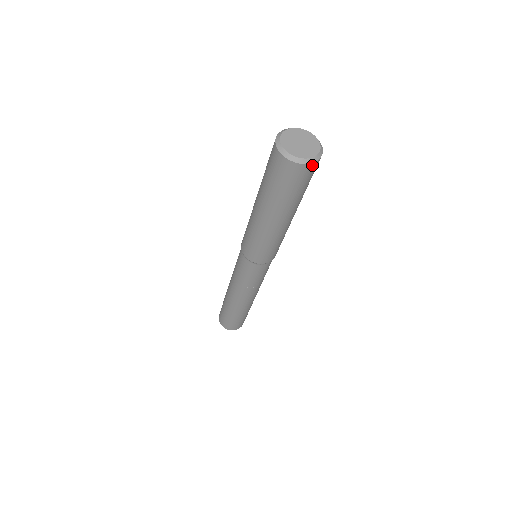
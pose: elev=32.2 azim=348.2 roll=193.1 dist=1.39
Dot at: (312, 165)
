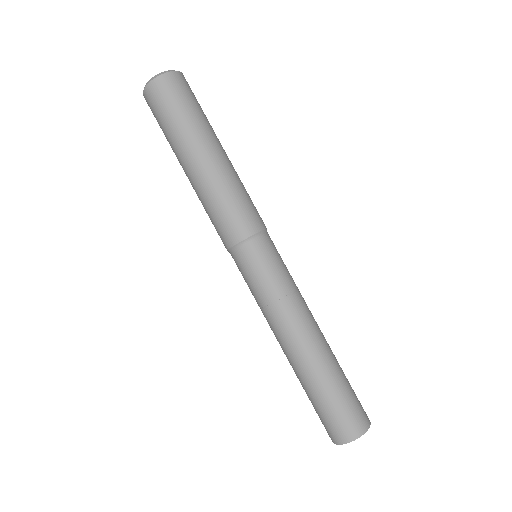
Dot at: (168, 76)
